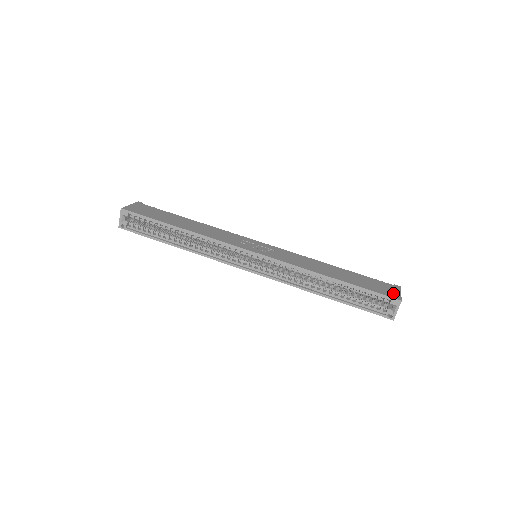
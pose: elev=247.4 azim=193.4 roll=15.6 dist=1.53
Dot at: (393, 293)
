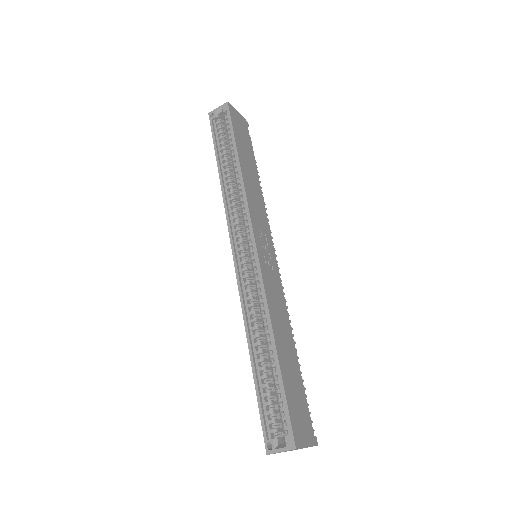
Dot at: (301, 434)
